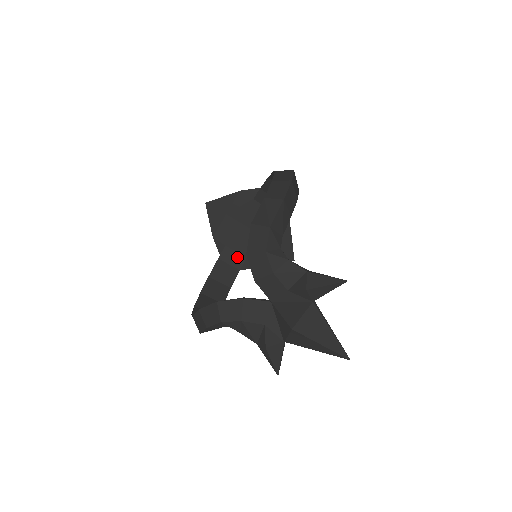
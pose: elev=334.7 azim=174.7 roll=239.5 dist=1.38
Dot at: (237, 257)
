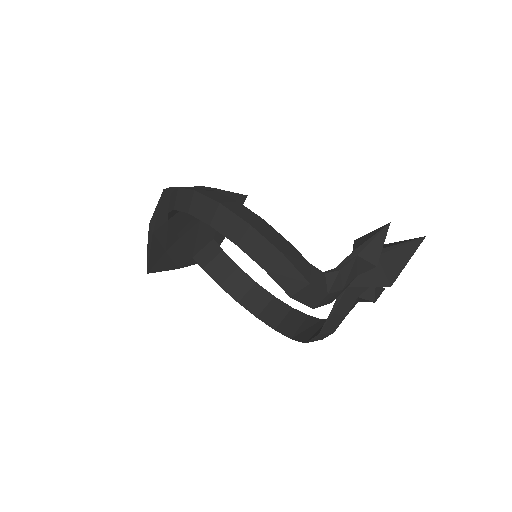
Dot at: (209, 249)
